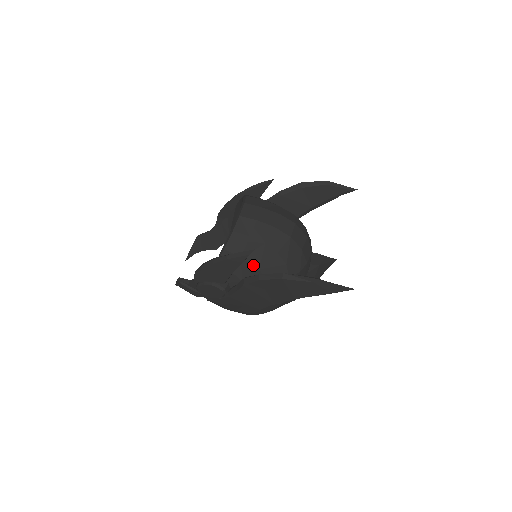
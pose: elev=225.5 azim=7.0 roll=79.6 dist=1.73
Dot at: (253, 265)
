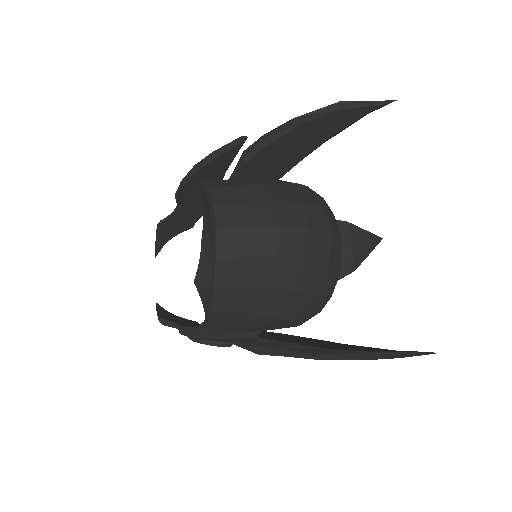
Dot at: (262, 315)
